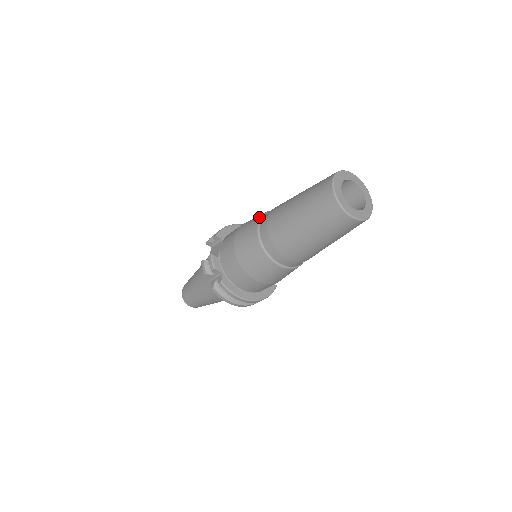
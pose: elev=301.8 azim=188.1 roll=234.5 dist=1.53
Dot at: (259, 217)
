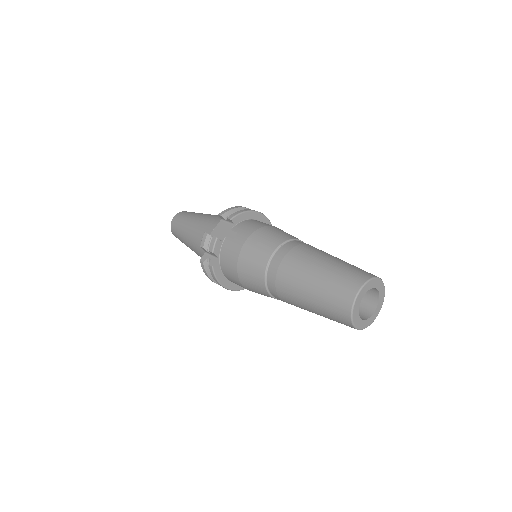
Dot at: (279, 242)
